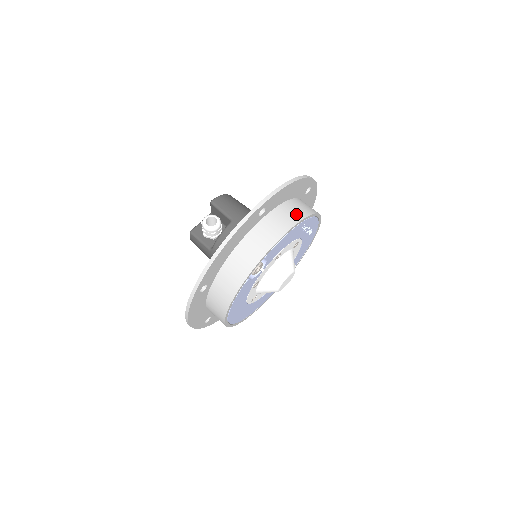
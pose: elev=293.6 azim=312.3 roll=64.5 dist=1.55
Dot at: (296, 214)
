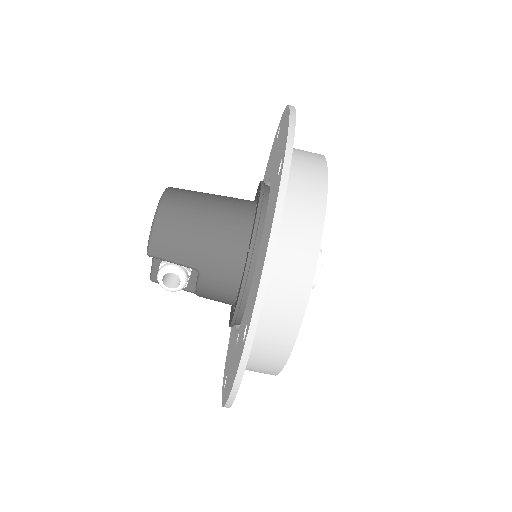
Dot at: (299, 274)
